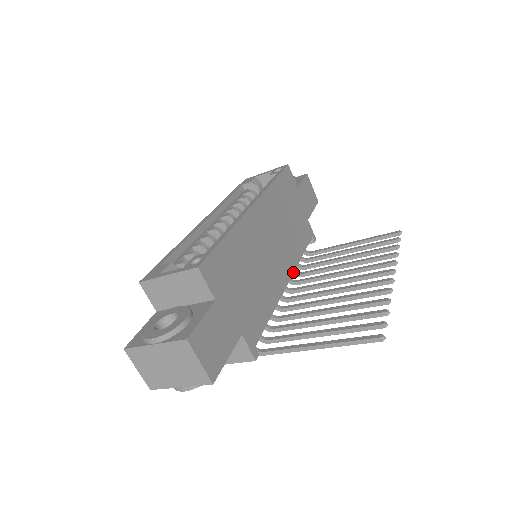
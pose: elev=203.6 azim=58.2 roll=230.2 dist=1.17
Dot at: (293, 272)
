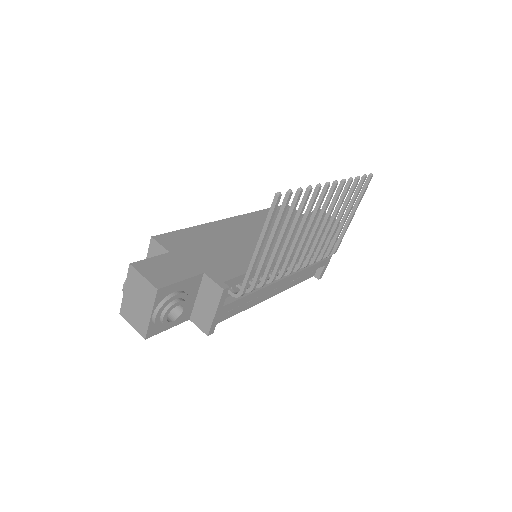
Dot at: (294, 254)
